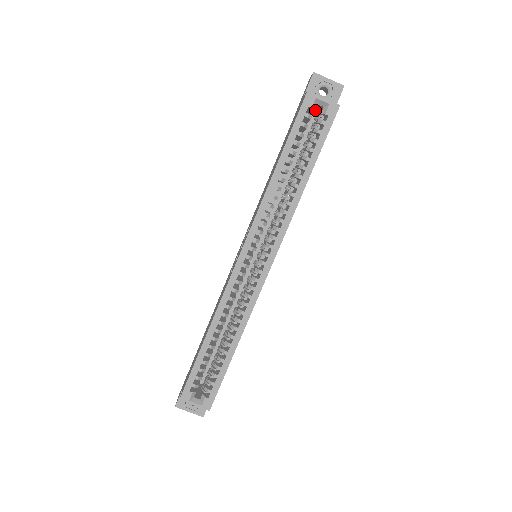
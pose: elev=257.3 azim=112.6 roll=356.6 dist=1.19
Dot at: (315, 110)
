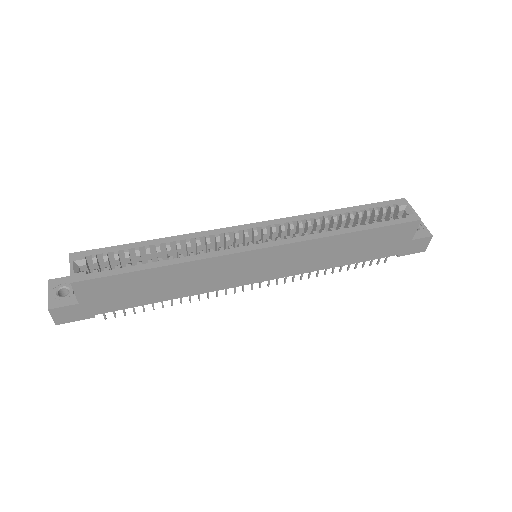
Dot at: occluded
